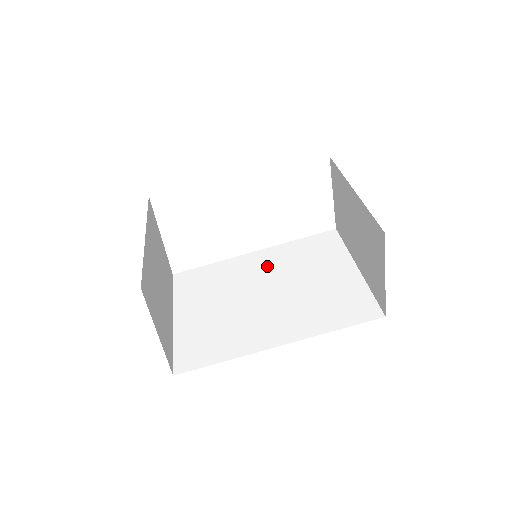
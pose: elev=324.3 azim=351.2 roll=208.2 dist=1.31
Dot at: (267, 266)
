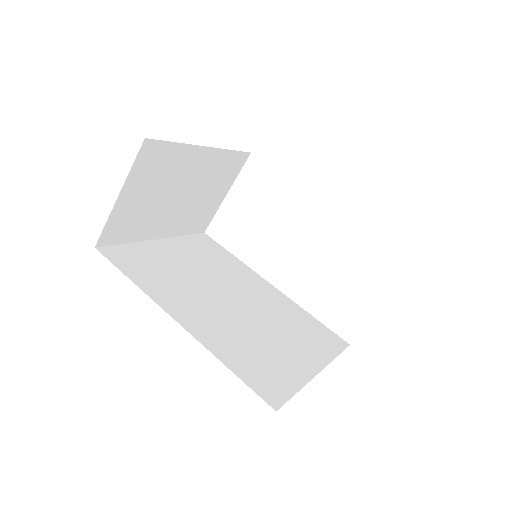
Dot at: (263, 296)
